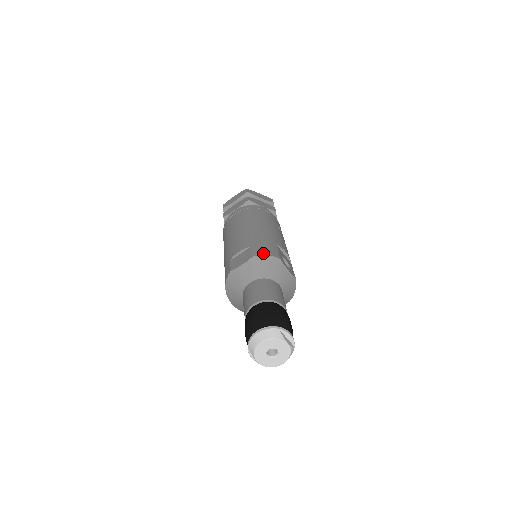
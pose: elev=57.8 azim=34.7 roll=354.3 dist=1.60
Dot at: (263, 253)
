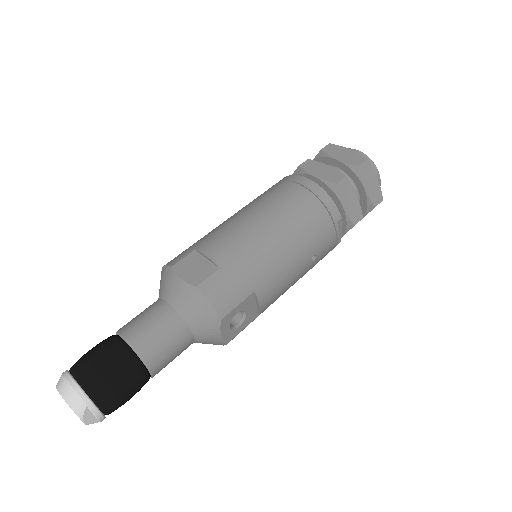
Dot at: (211, 295)
